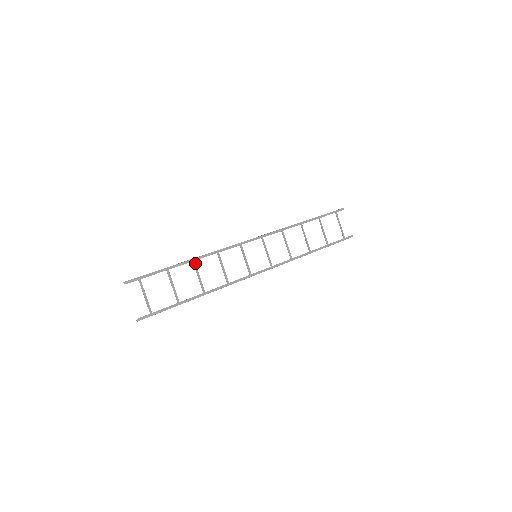
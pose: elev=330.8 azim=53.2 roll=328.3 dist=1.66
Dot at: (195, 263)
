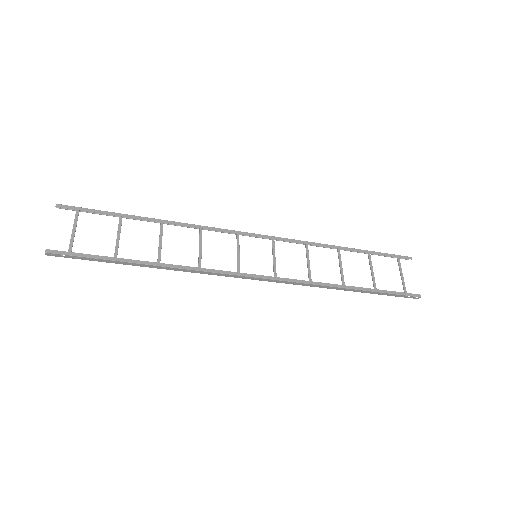
Dot at: occluded
